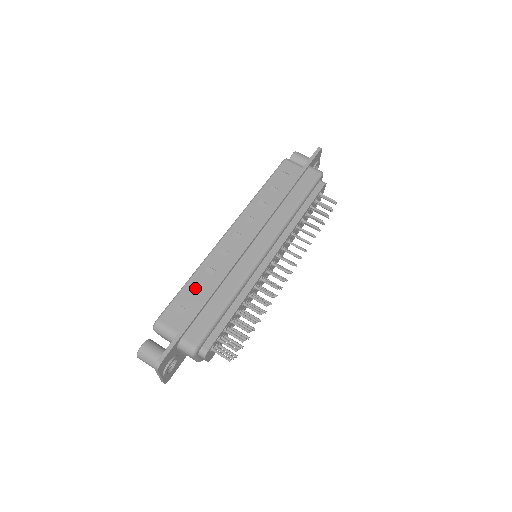
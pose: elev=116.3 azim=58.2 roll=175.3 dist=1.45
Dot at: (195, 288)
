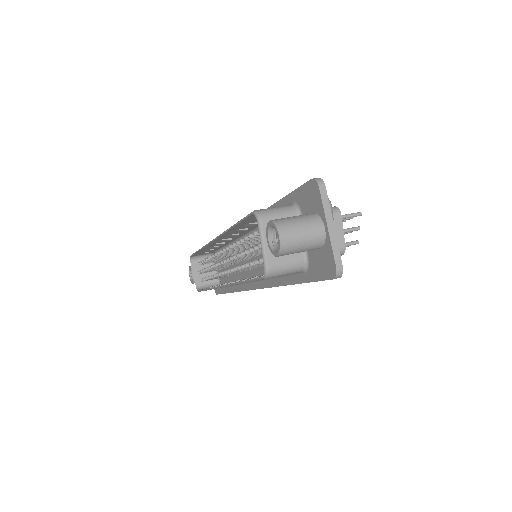
Dot at: (248, 223)
